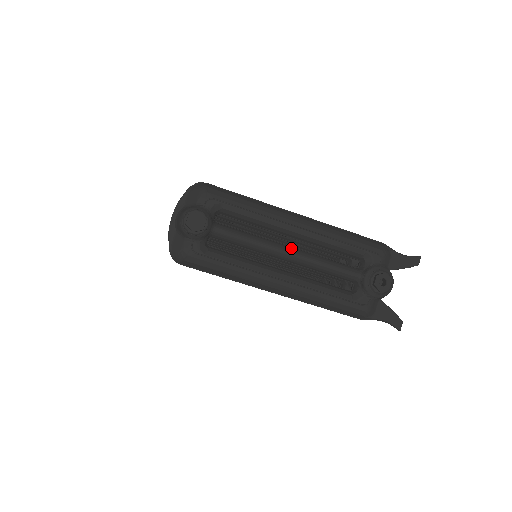
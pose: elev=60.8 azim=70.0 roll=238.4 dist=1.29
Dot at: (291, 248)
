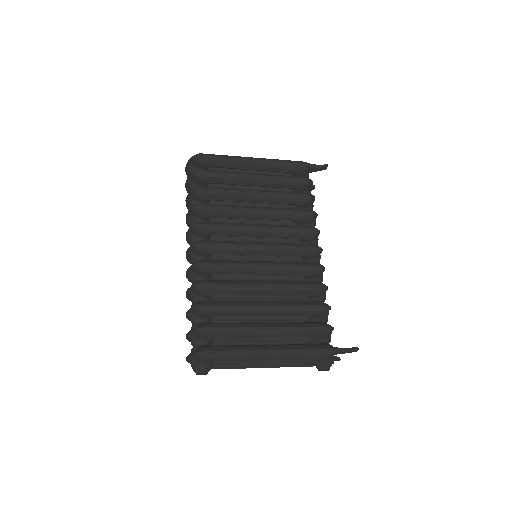
Dot at: occluded
